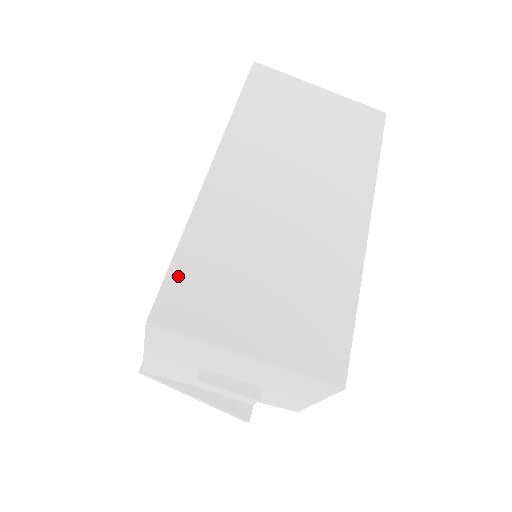
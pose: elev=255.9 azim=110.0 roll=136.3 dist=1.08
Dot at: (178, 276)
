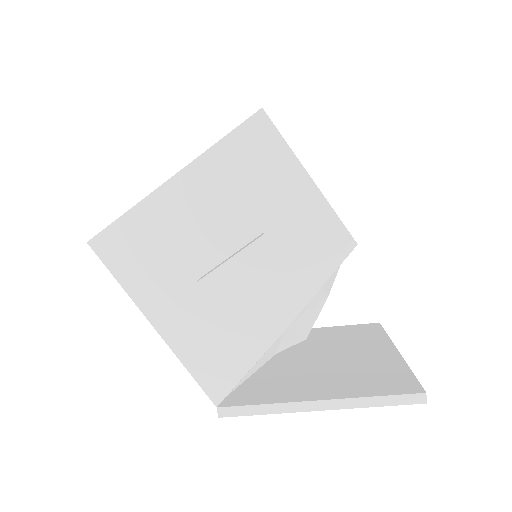
Dot at: occluded
